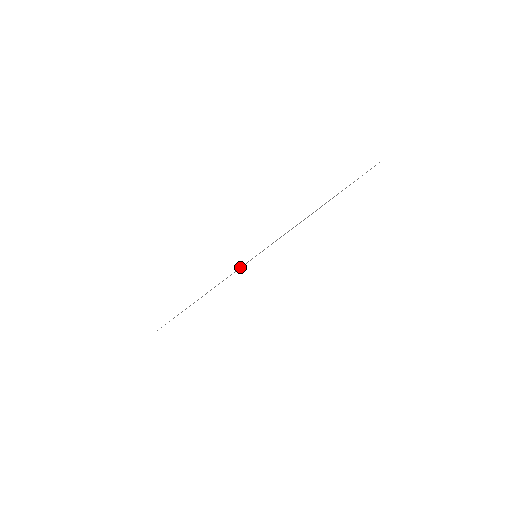
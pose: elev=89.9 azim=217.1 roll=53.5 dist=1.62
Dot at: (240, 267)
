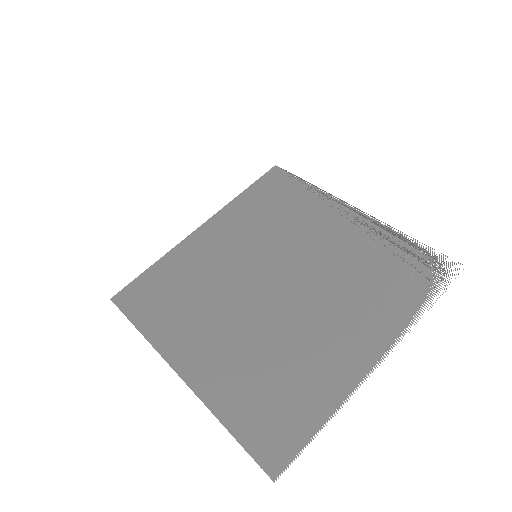
Dot at: (244, 203)
